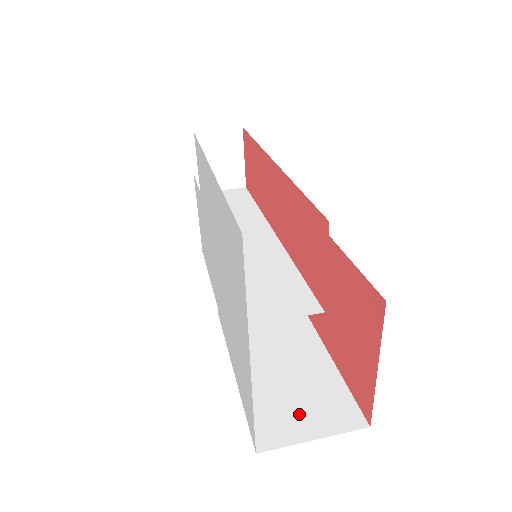
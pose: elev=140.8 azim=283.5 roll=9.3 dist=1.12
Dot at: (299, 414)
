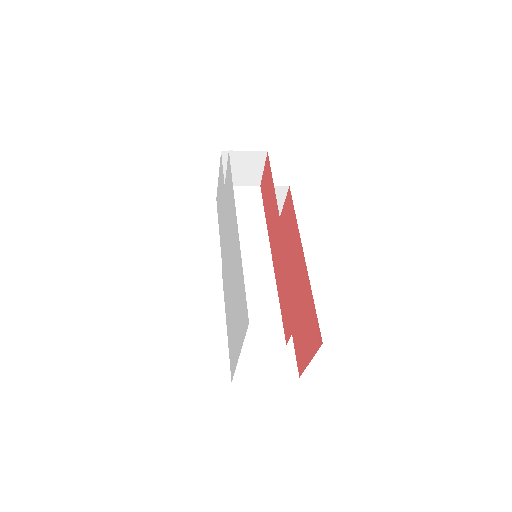
Dot at: (261, 361)
